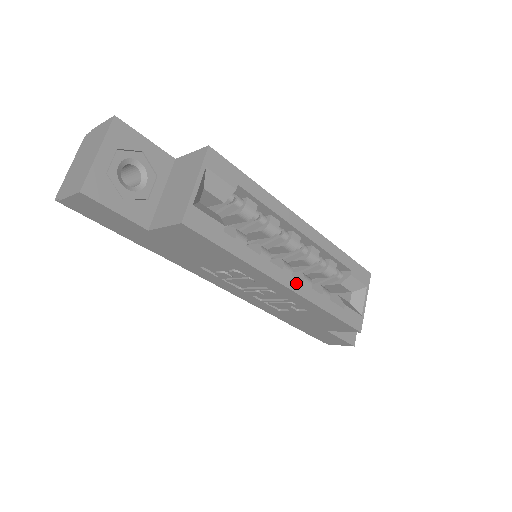
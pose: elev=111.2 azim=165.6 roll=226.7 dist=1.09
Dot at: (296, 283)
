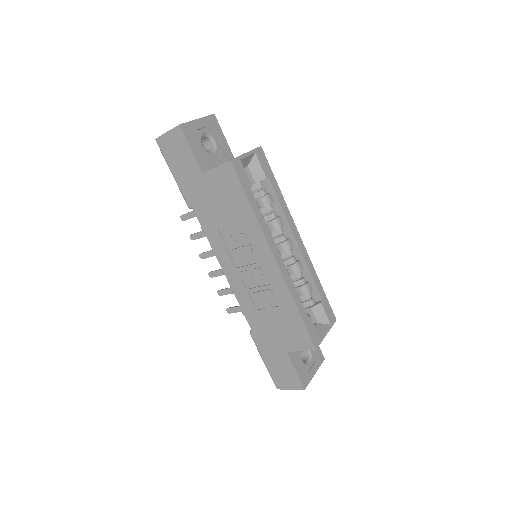
Dot at: (282, 263)
